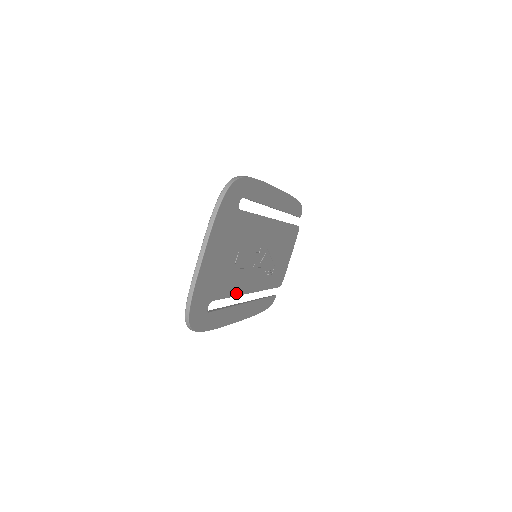
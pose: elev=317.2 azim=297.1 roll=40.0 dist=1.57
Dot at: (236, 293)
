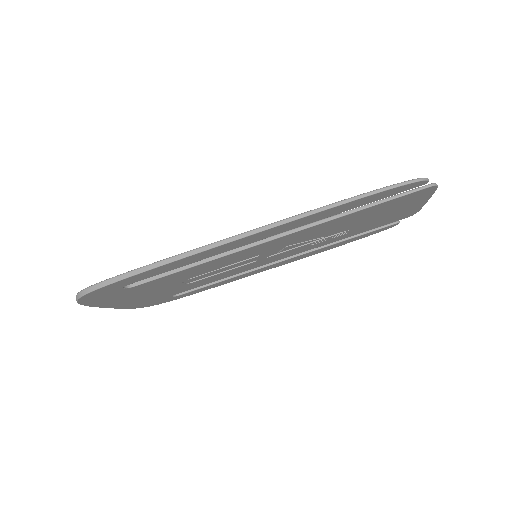
Dot at: (232, 274)
